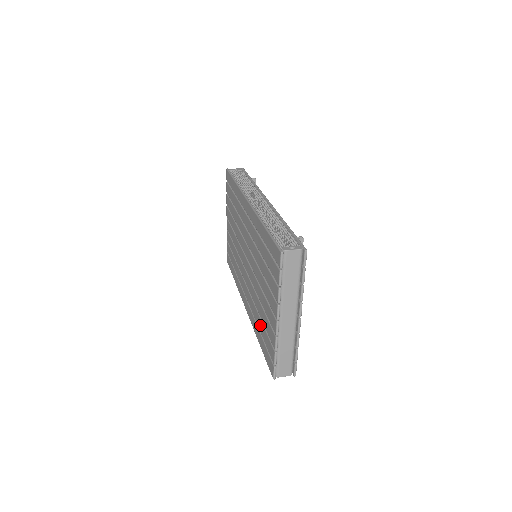
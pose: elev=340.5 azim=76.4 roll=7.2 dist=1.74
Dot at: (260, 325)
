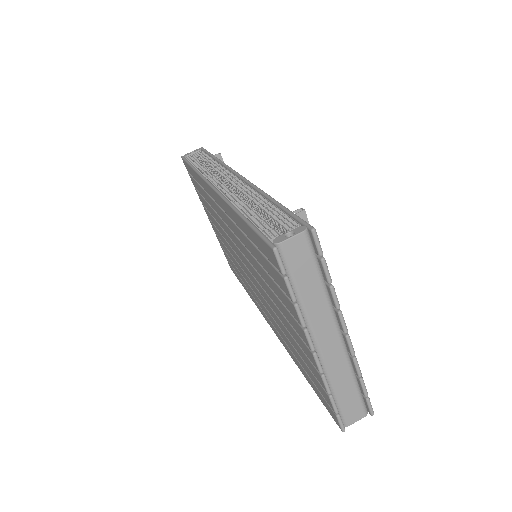
Dot at: (295, 353)
